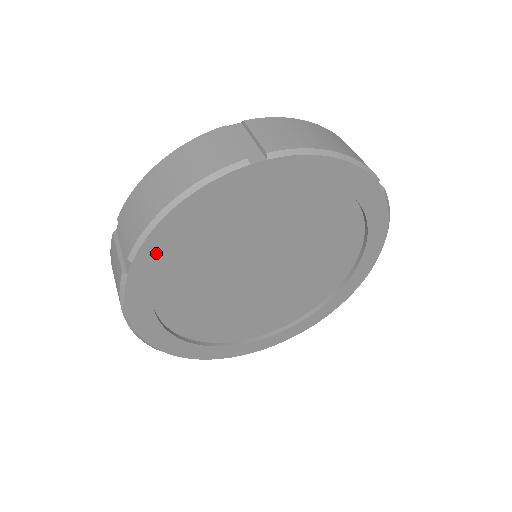
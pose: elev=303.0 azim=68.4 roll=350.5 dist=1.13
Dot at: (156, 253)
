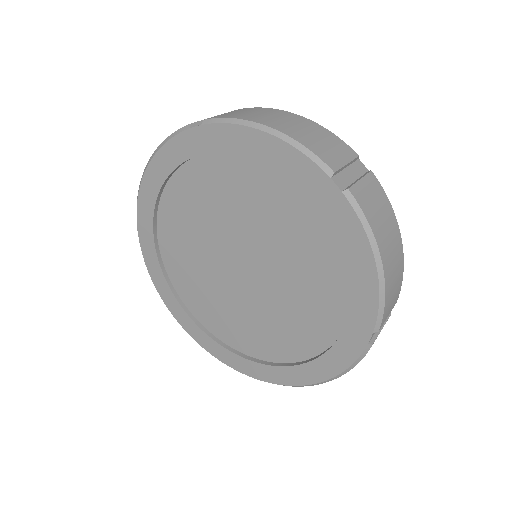
Dot at: (149, 203)
